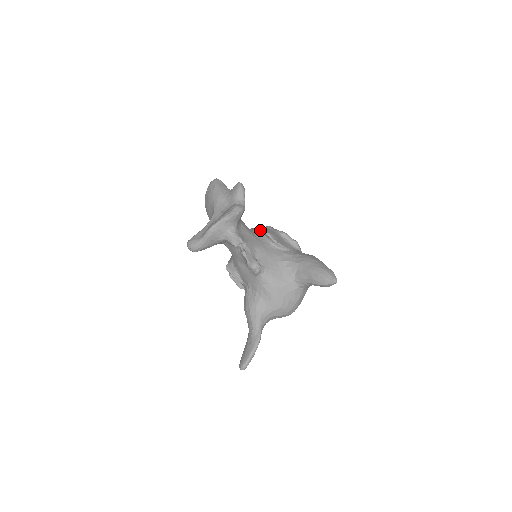
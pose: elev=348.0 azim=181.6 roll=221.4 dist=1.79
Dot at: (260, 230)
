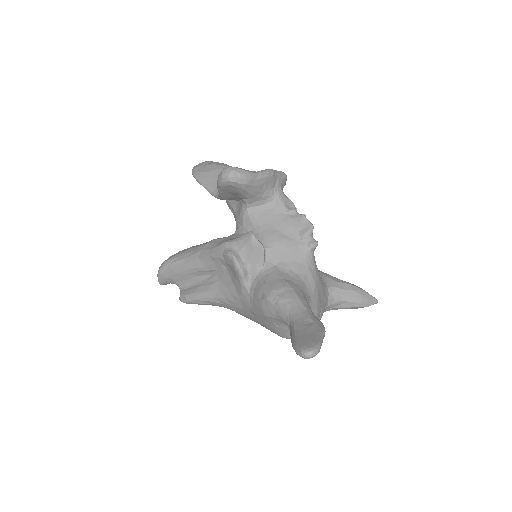
Dot at: occluded
